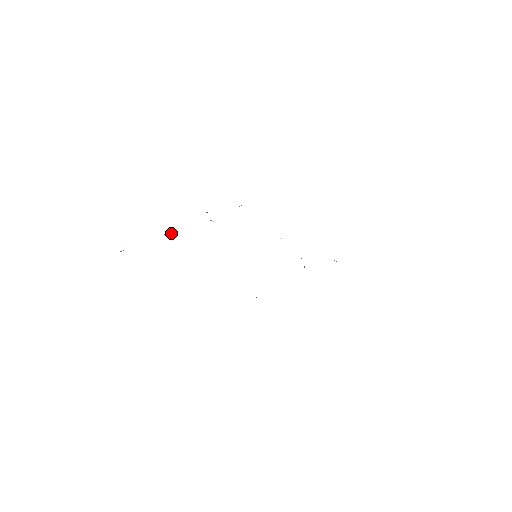
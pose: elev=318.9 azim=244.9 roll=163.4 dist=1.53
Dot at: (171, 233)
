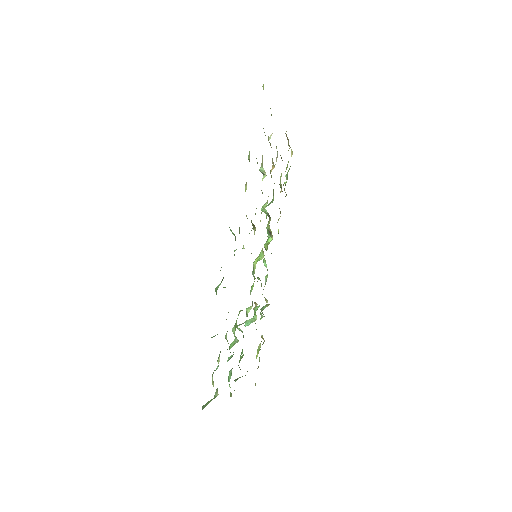
Dot at: occluded
